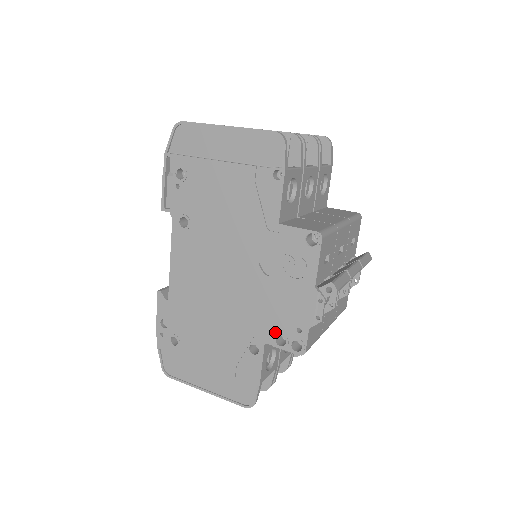
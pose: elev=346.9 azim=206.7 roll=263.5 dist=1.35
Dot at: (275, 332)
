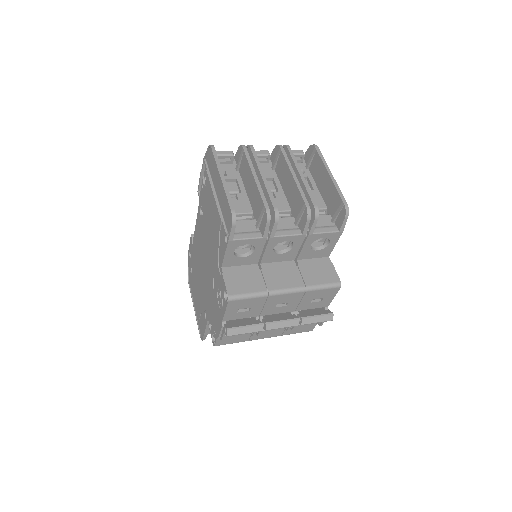
Dot at: (210, 320)
